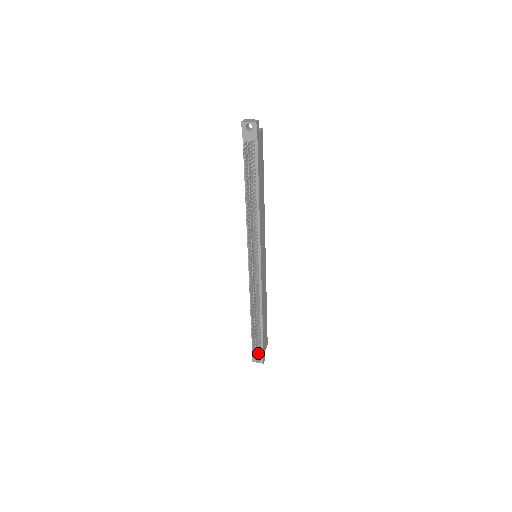
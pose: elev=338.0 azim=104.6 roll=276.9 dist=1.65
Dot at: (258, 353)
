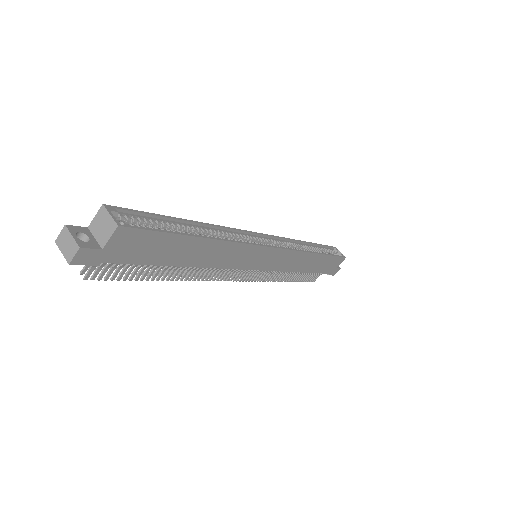
Dot at: (320, 274)
